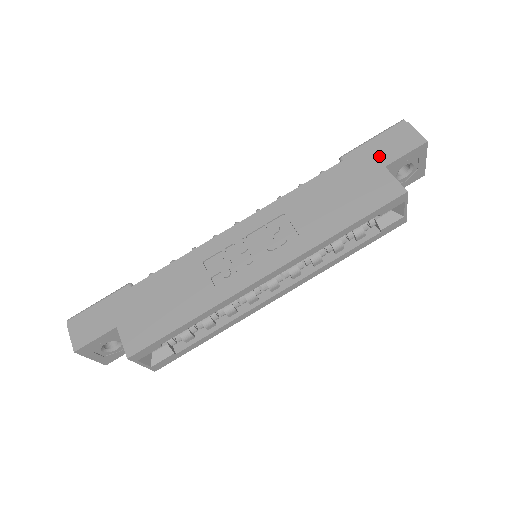
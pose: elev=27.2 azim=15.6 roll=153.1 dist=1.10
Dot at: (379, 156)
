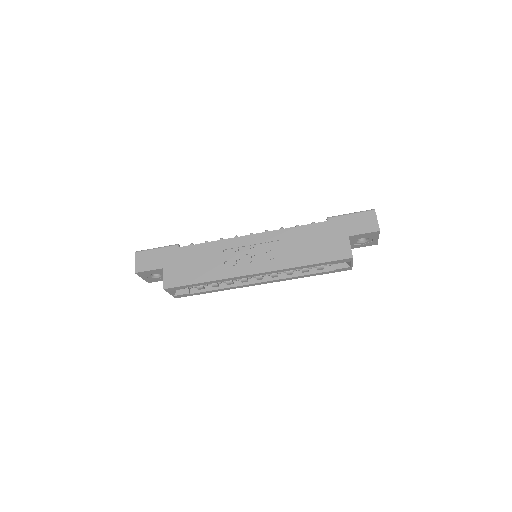
Dot at: (349, 228)
